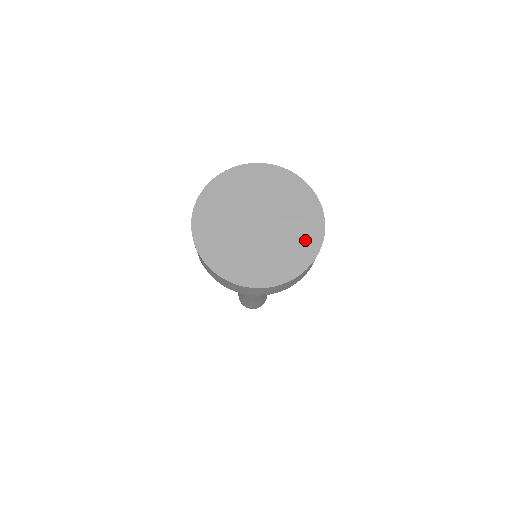
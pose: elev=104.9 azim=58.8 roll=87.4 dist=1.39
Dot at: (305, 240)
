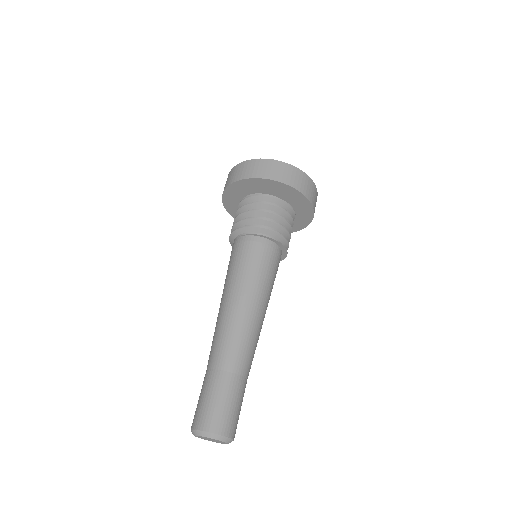
Dot at: occluded
